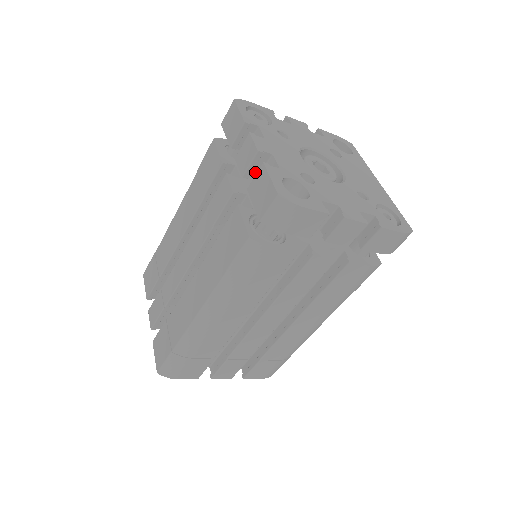
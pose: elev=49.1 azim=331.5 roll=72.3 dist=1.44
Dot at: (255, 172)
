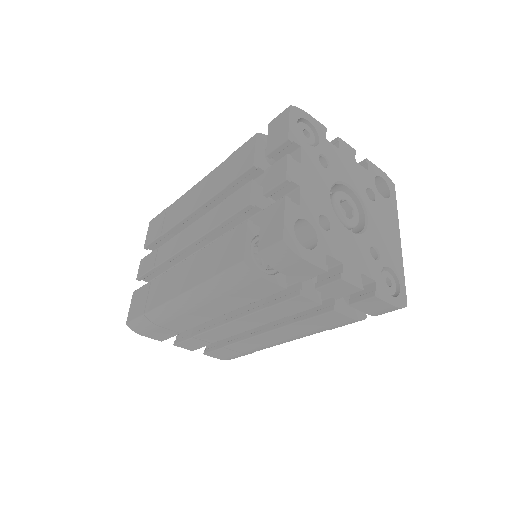
Dot at: (277, 195)
